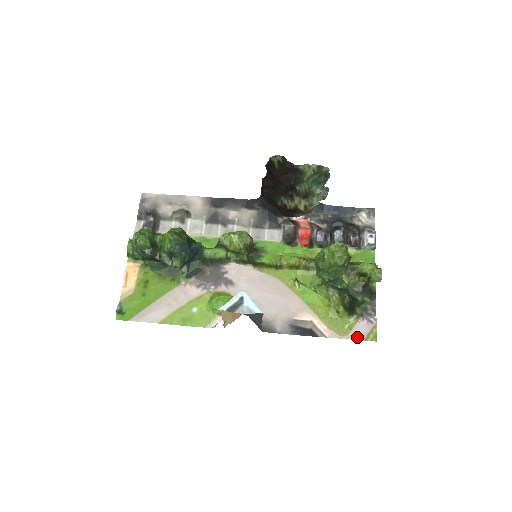
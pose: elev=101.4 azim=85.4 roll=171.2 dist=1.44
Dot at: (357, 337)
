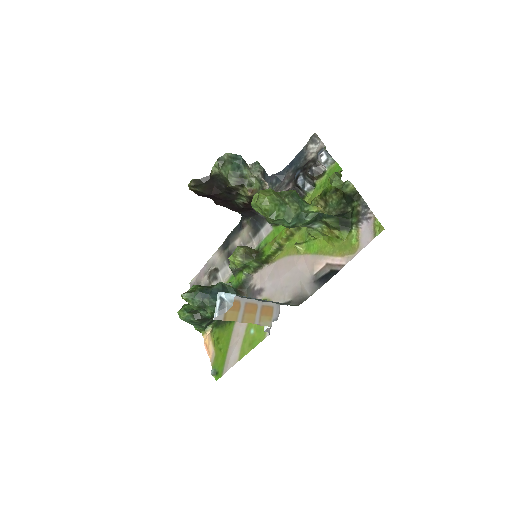
Dot at: (367, 241)
